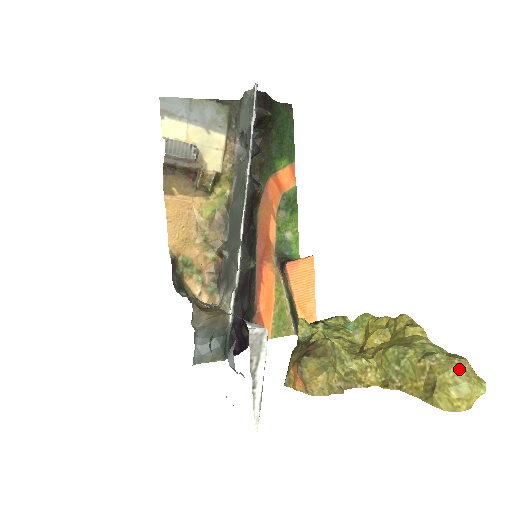
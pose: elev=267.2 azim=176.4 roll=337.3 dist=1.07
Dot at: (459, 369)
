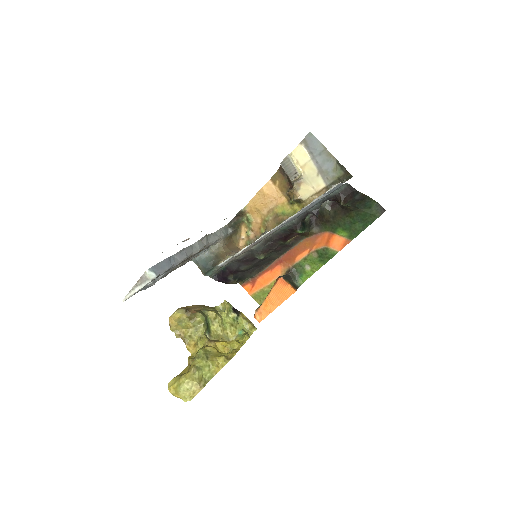
Dot at: (190, 384)
